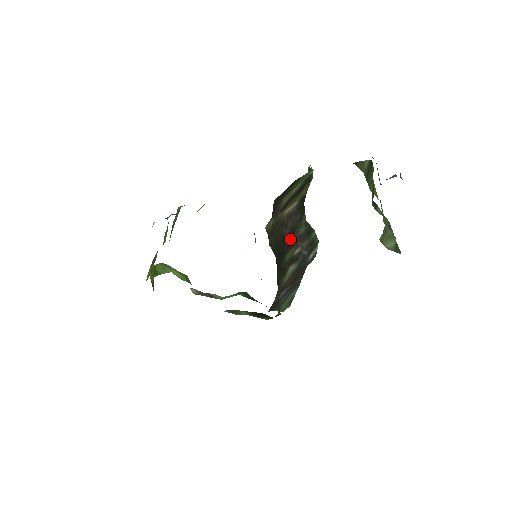
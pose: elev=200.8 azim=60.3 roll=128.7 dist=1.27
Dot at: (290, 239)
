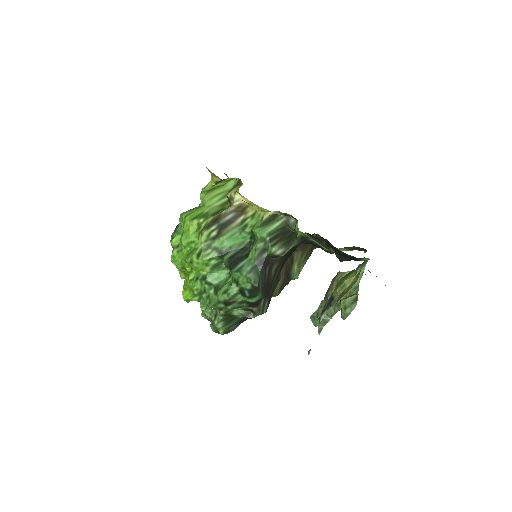
Dot at: occluded
